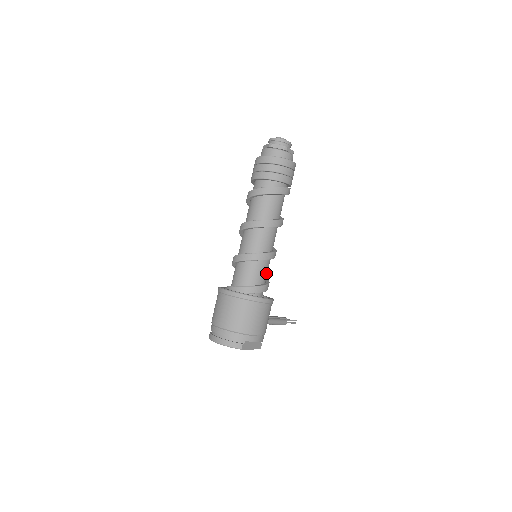
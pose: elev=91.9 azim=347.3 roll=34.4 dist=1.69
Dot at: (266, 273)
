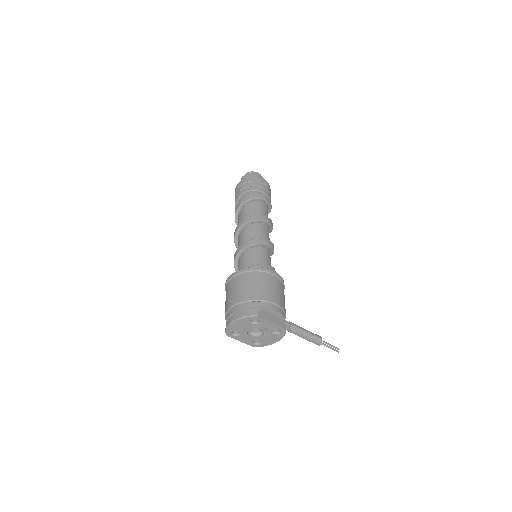
Dot at: (268, 260)
